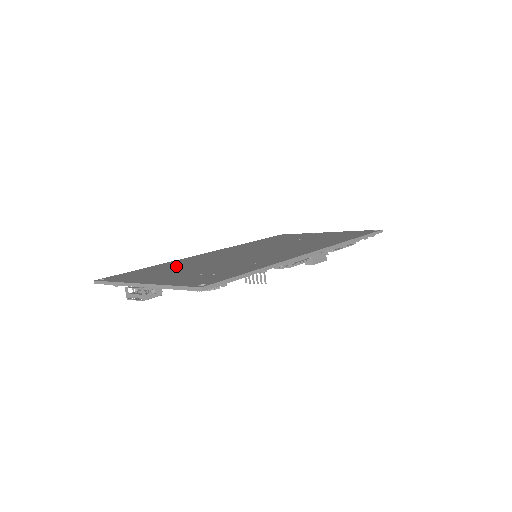
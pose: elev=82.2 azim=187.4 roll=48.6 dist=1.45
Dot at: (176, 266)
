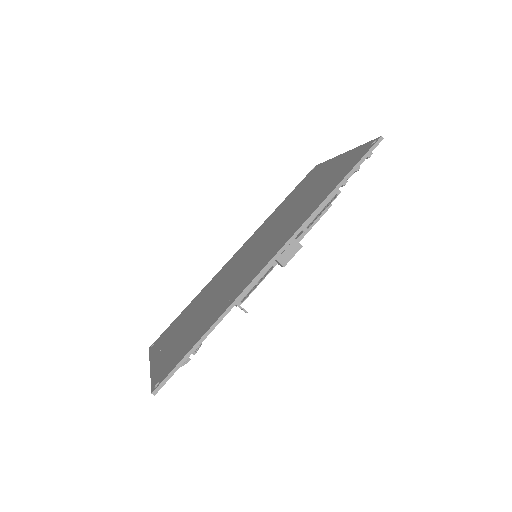
Dot at: (194, 308)
